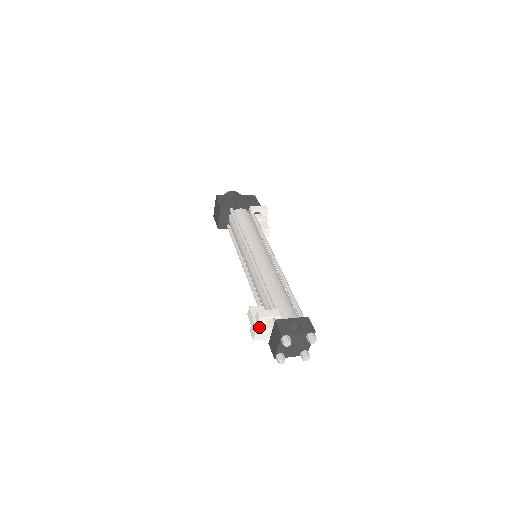
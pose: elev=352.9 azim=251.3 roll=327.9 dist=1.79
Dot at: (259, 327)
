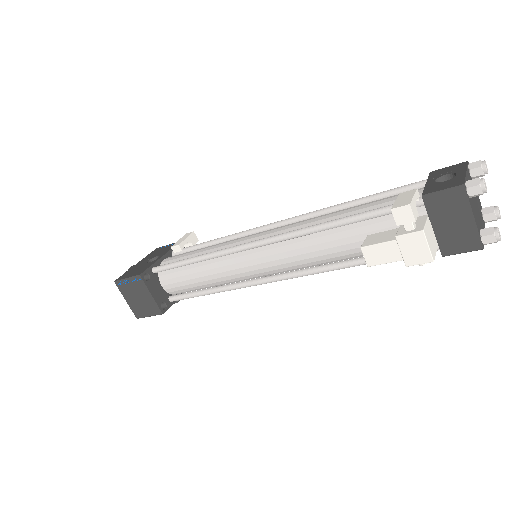
Dot at: (420, 228)
